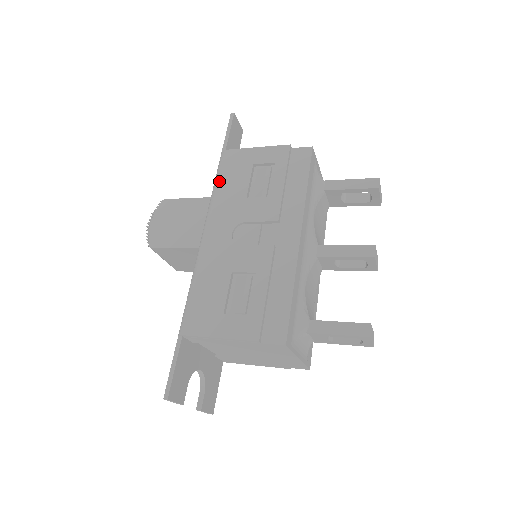
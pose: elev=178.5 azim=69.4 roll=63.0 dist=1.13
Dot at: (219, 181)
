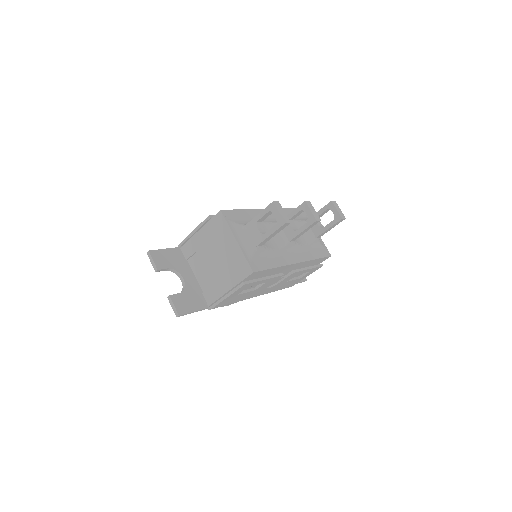
Dot at: occluded
